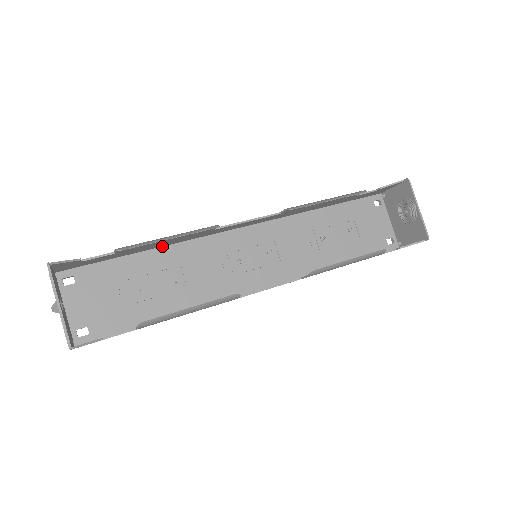
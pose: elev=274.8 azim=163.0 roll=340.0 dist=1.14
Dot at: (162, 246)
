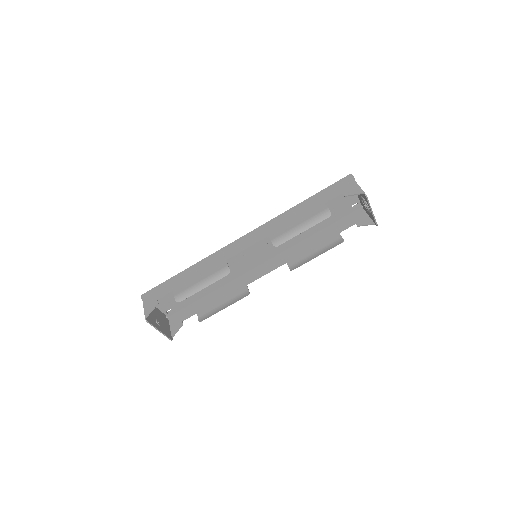
Dot at: (196, 266)
